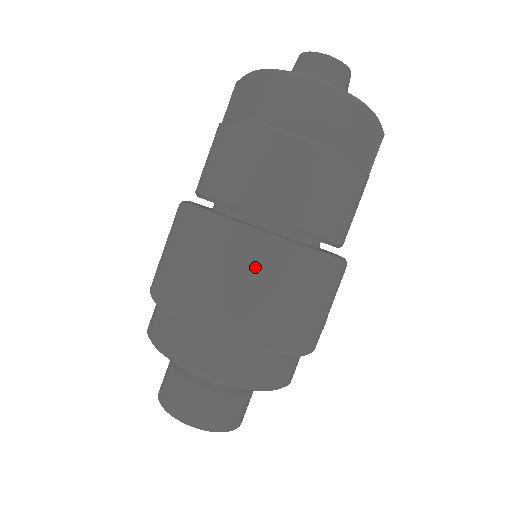
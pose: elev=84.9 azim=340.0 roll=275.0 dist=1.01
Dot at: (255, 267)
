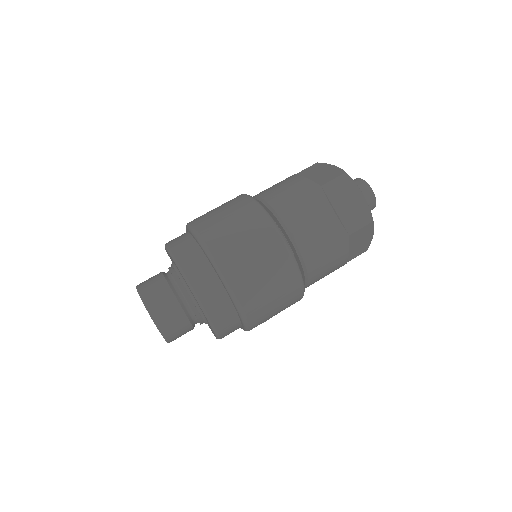
Dot at: (270, 255)
